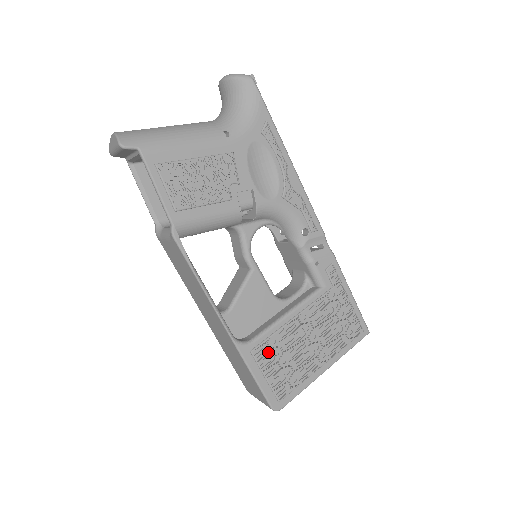
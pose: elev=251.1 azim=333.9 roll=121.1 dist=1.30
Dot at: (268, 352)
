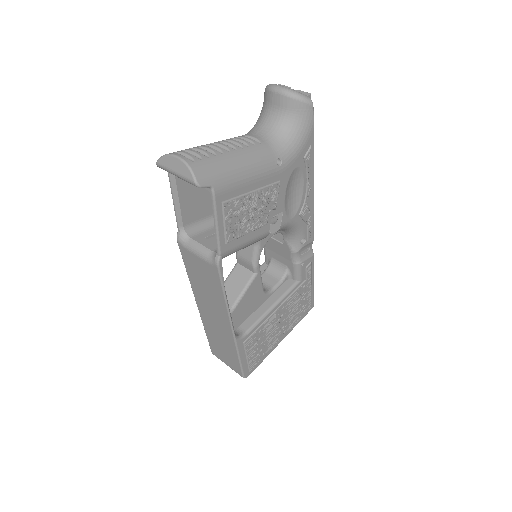
Dot at: (254, 340)
